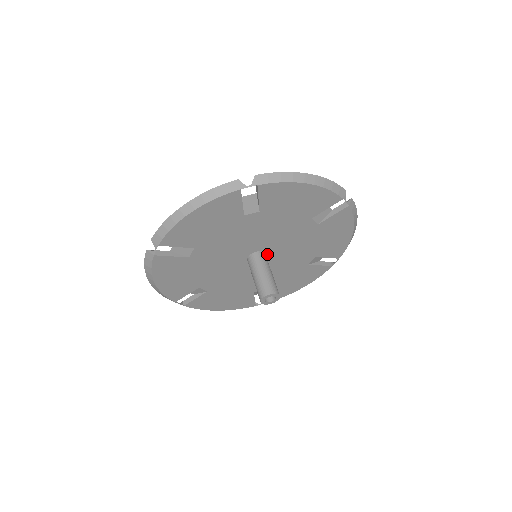
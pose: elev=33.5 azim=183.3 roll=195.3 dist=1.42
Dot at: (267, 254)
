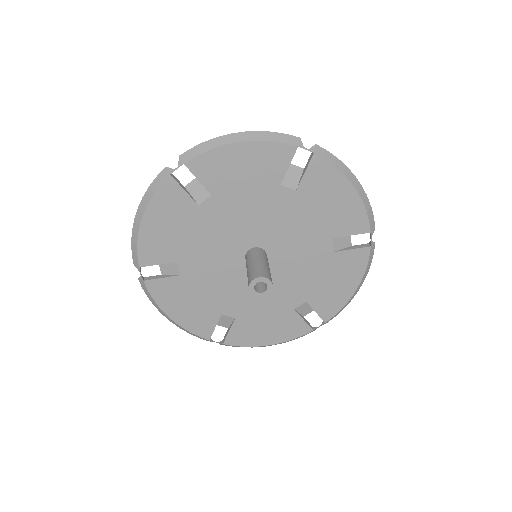
Dot at: (268, 260)
